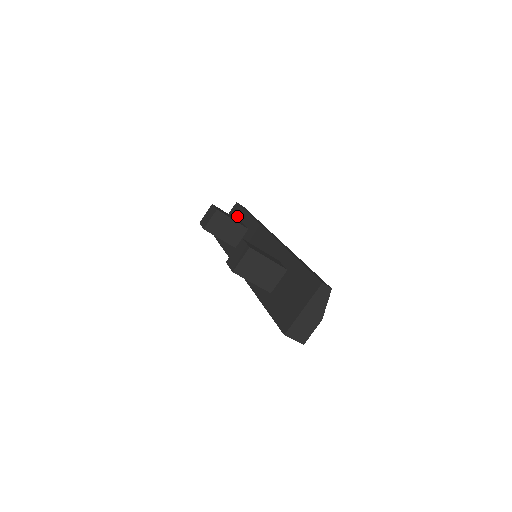
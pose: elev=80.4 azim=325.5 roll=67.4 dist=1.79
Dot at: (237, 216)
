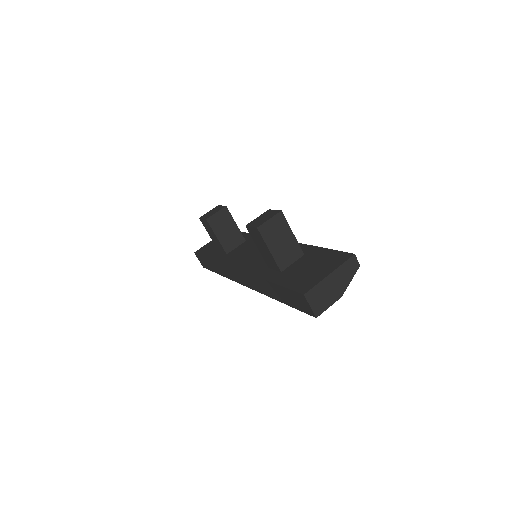
Dot at: occluded
